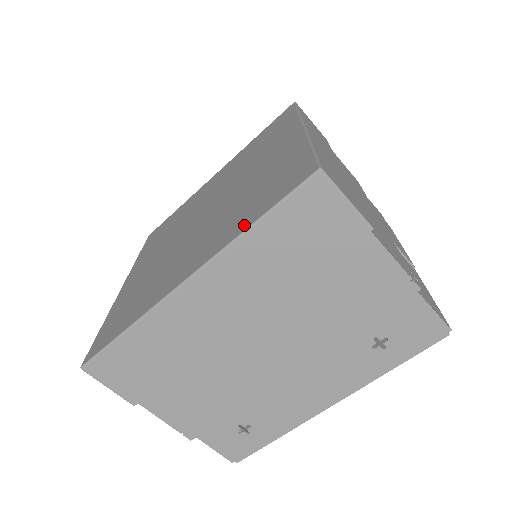
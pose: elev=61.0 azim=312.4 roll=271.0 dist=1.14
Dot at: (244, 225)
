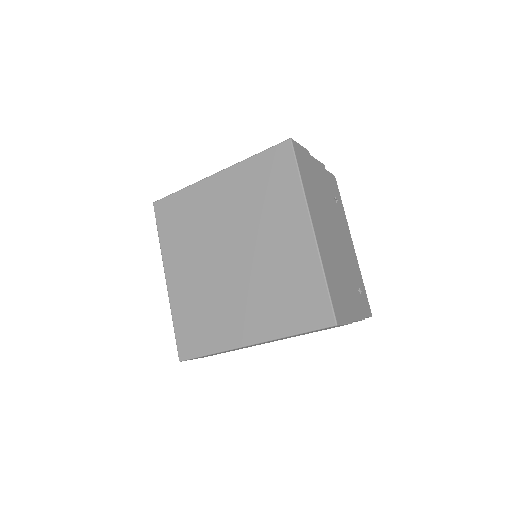
Dot at: (296, 186)
